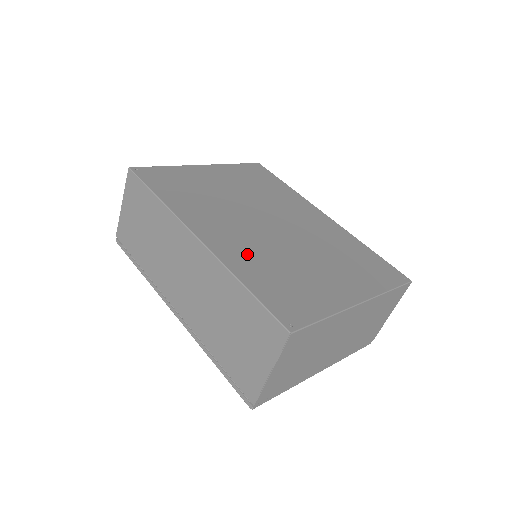
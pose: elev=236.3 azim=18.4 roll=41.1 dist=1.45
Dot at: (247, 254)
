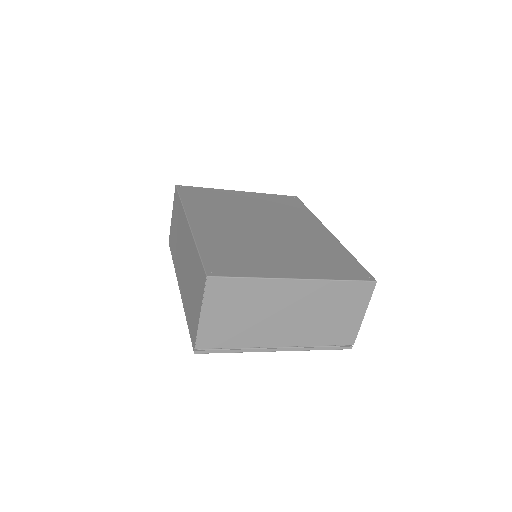
Dot at: (220, 236)
